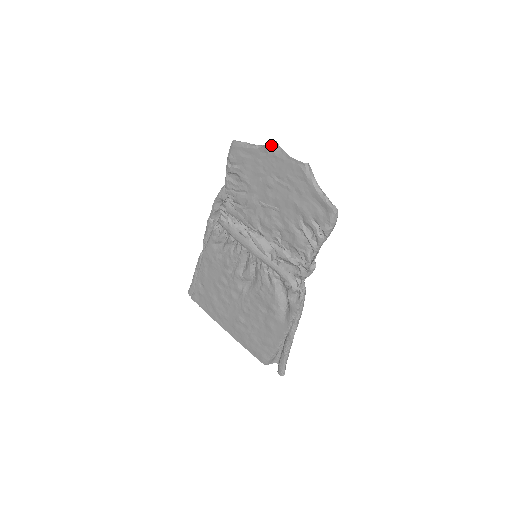
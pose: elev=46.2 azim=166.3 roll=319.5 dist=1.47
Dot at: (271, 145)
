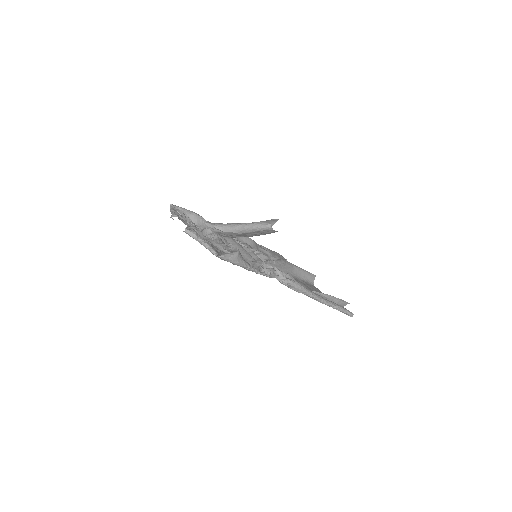
Dot at: (171, 217)
